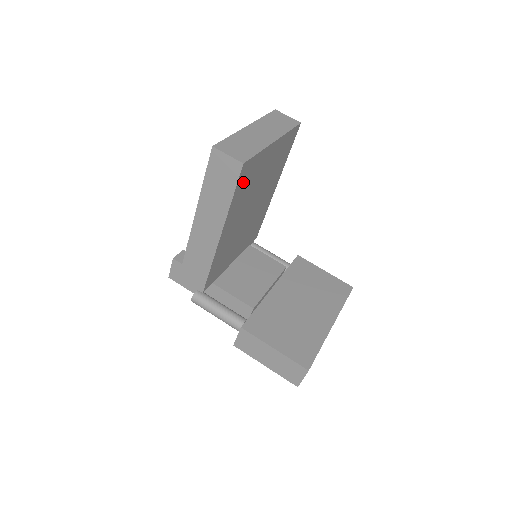
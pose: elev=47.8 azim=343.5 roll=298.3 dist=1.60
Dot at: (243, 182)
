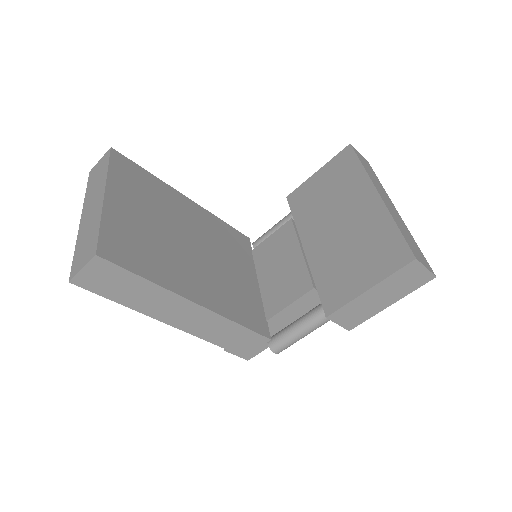
Dot at: (131, 257)
